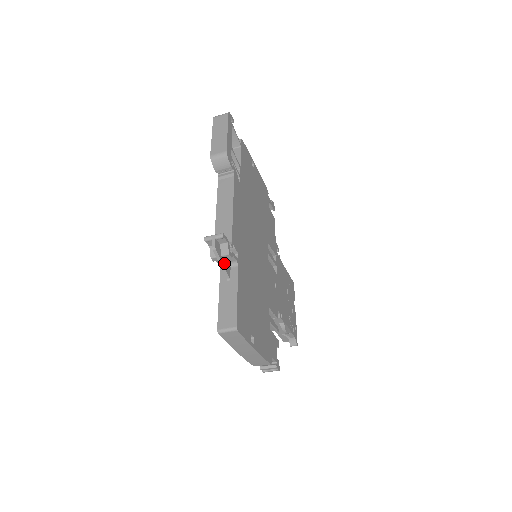
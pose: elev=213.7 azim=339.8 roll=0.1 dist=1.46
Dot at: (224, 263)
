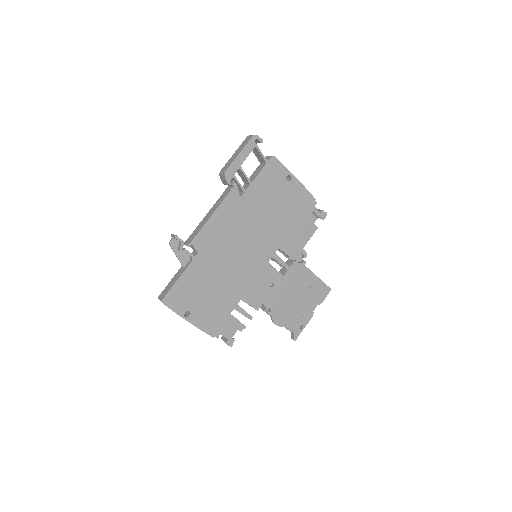
Dot at: (180, 256)
